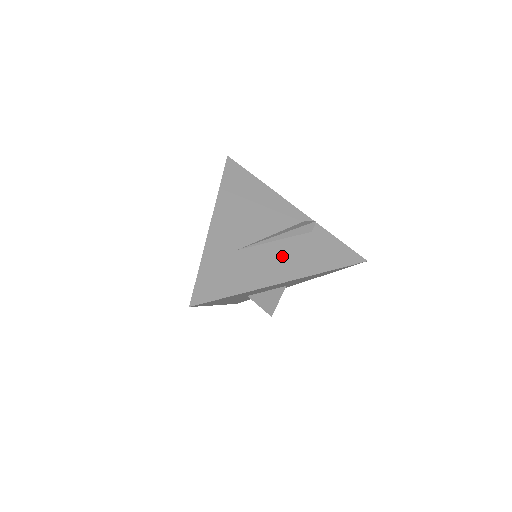
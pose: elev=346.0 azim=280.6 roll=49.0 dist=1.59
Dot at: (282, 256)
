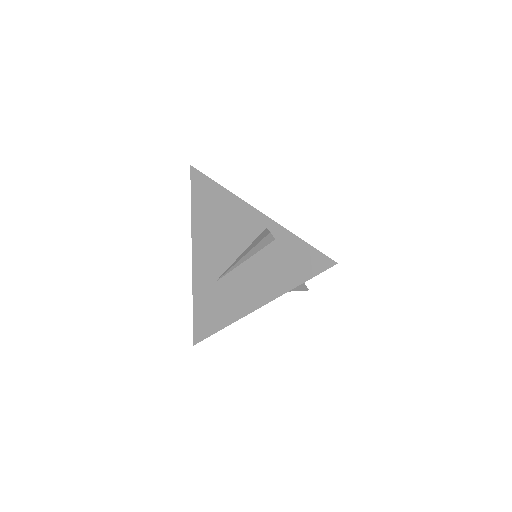
Dot at: (251, 280)
